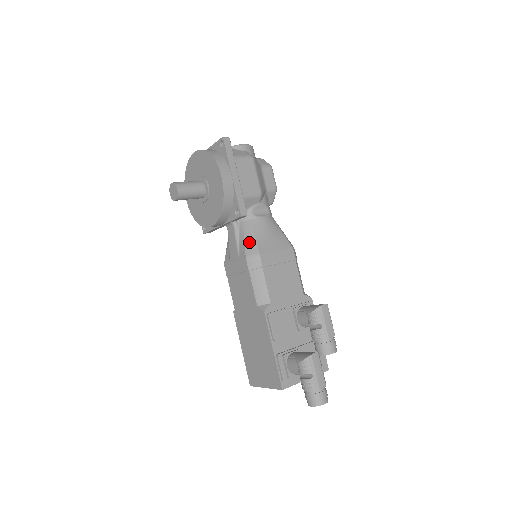
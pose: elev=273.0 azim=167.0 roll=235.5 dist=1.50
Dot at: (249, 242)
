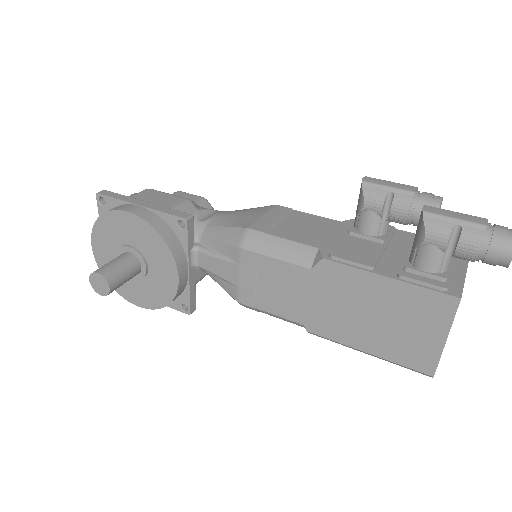
Dot at: (226, 236)
